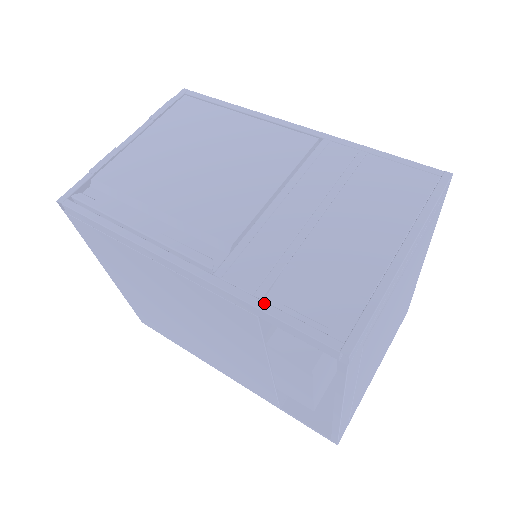
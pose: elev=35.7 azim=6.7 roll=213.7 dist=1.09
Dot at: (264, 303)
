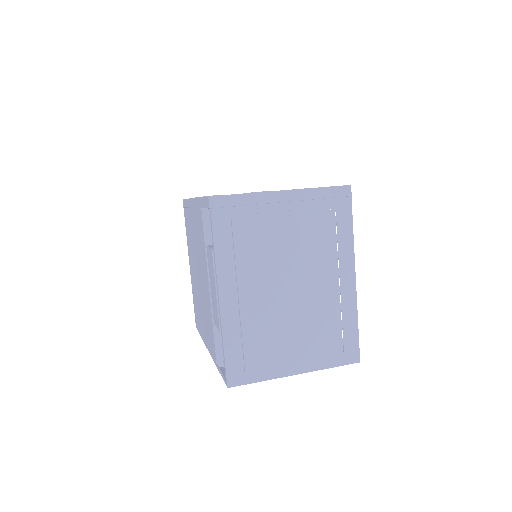
Dot at: occluded
